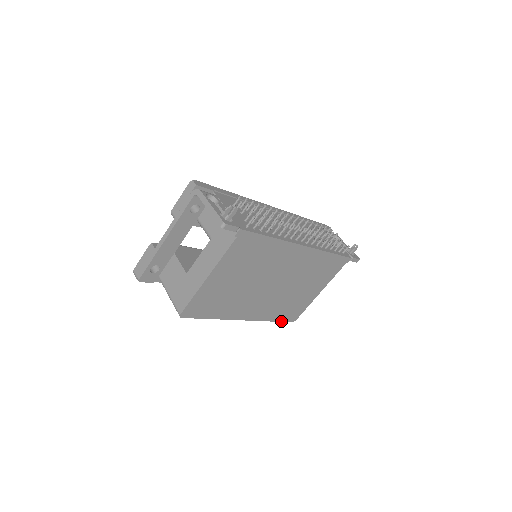
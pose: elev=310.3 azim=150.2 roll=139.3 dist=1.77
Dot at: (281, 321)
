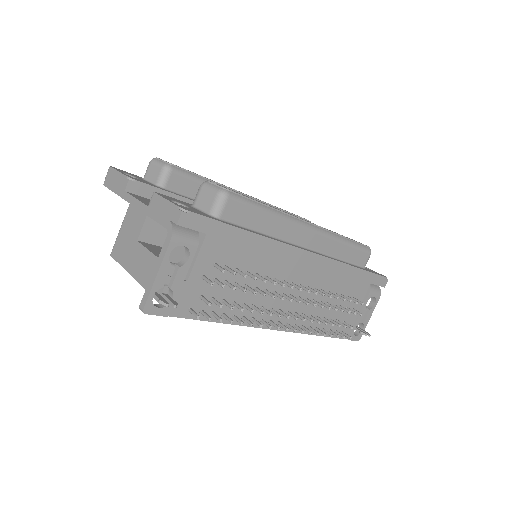
Dot at: occluded
